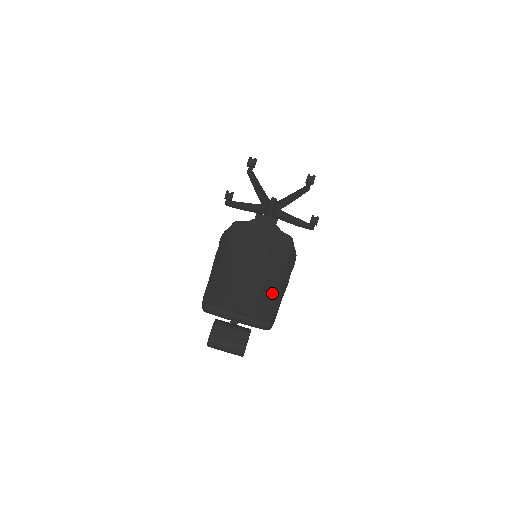
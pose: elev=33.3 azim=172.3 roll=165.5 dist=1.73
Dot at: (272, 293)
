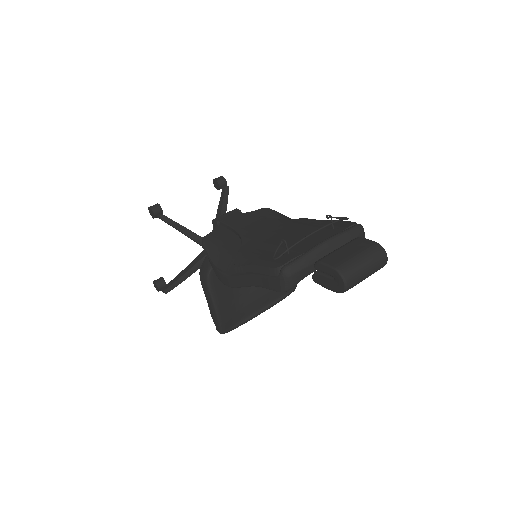
Dot at: (320, 222)
